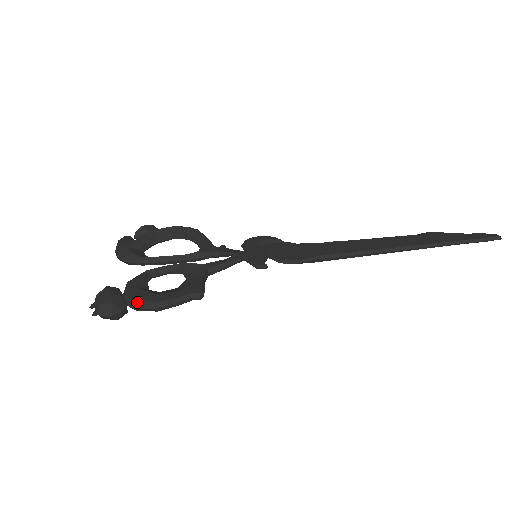
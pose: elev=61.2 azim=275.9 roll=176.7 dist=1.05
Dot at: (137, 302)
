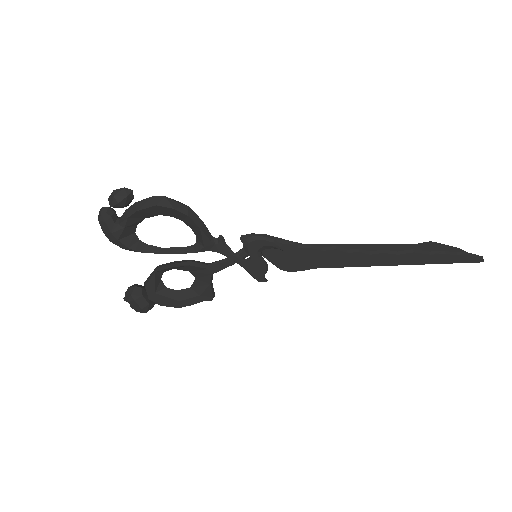
Dot at: occluded
